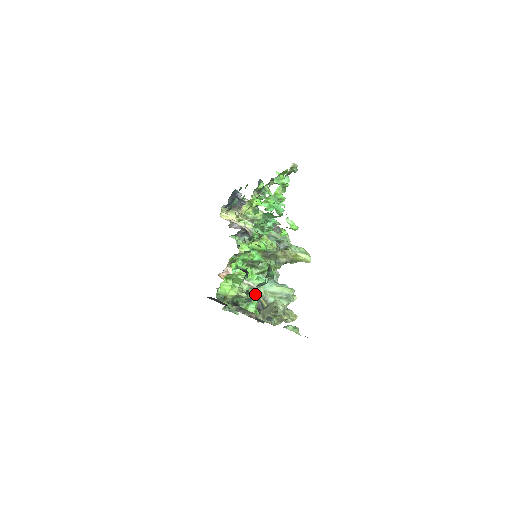
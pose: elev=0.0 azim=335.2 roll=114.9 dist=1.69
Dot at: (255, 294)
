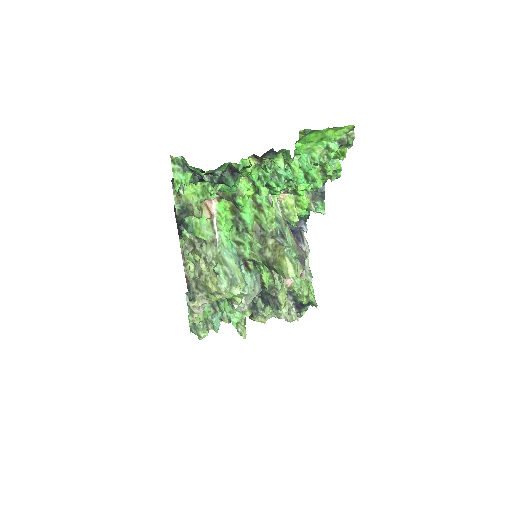
Dot at: occluded
